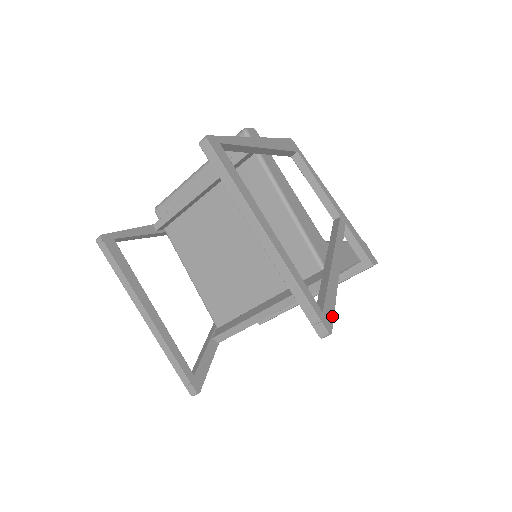
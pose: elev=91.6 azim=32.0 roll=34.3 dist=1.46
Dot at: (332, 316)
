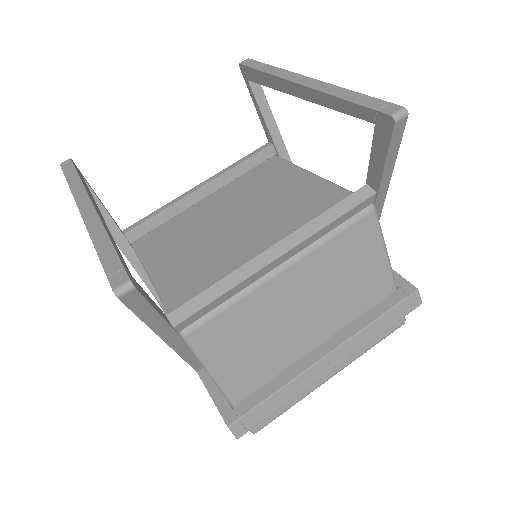
Dot at: (399, 135)
